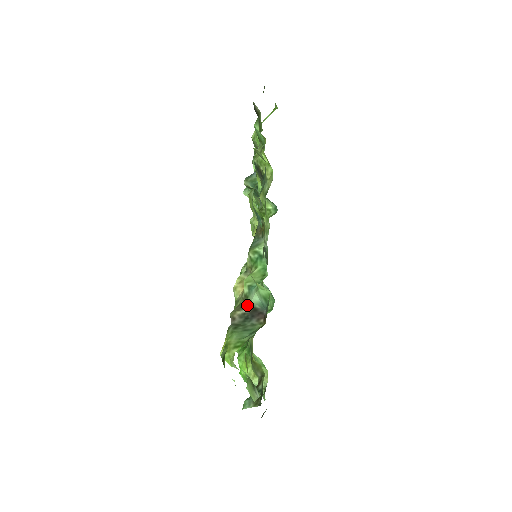
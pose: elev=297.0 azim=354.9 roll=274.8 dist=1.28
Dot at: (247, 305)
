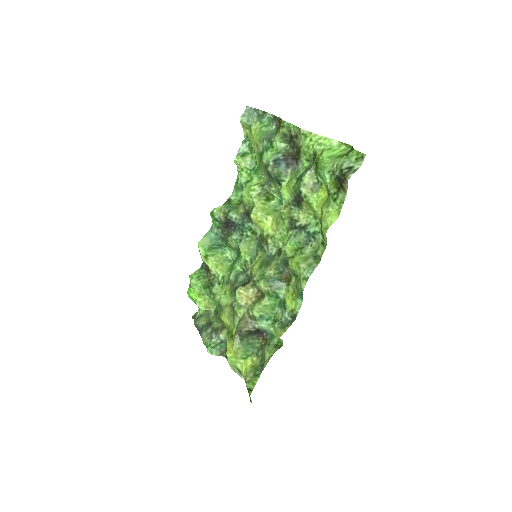
Dot at: (255, 327)
